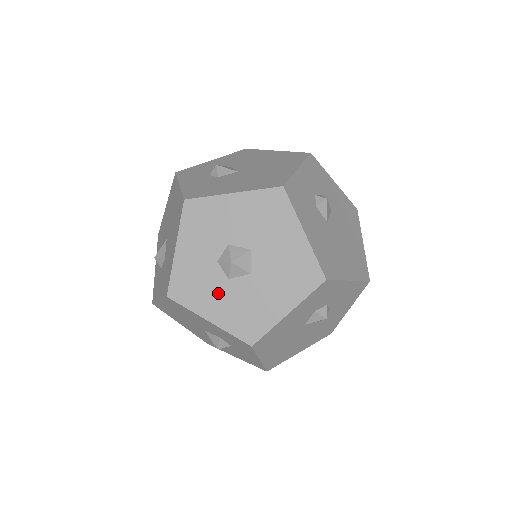
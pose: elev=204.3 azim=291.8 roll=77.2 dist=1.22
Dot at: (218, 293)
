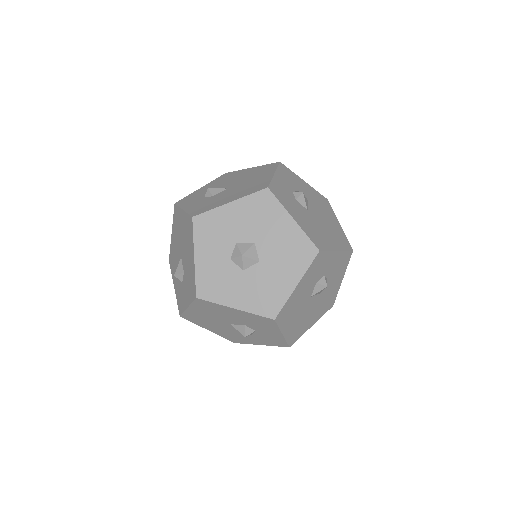
Dot at: (237, 284)
